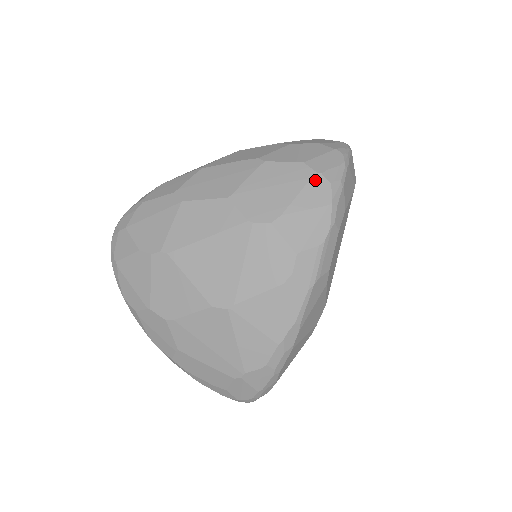
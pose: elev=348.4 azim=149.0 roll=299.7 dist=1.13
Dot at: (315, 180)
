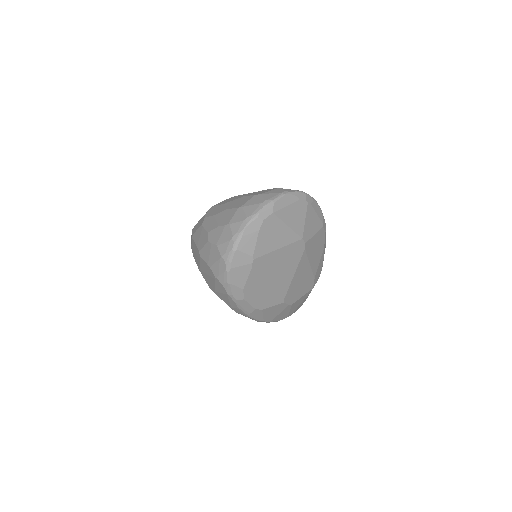
Dot at: (216, 281)
